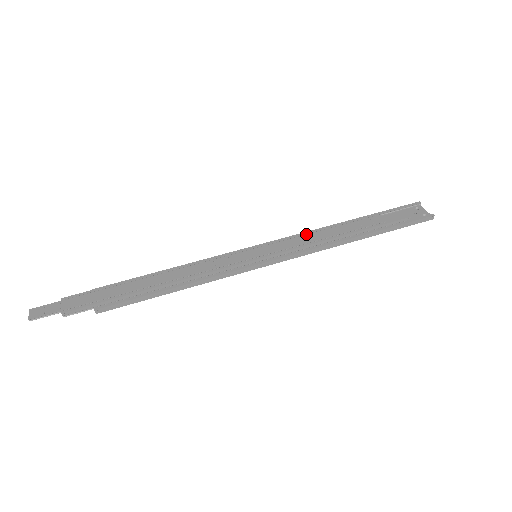
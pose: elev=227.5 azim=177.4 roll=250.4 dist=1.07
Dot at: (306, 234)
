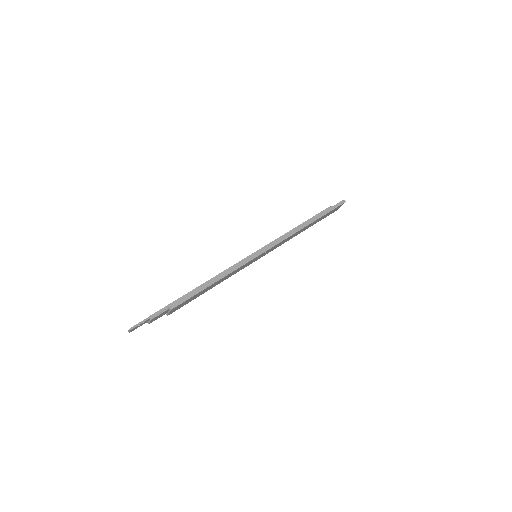
Dot at: occluded
